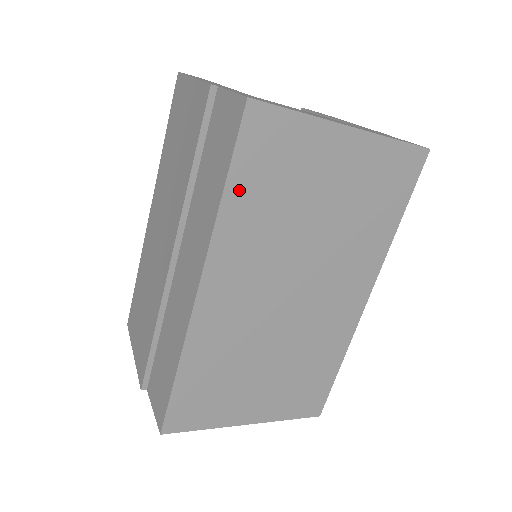
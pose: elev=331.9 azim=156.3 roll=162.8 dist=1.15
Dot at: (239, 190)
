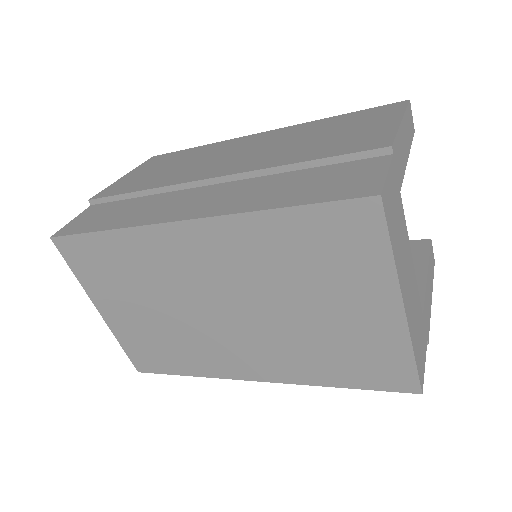
Dot at: (289, 223)
